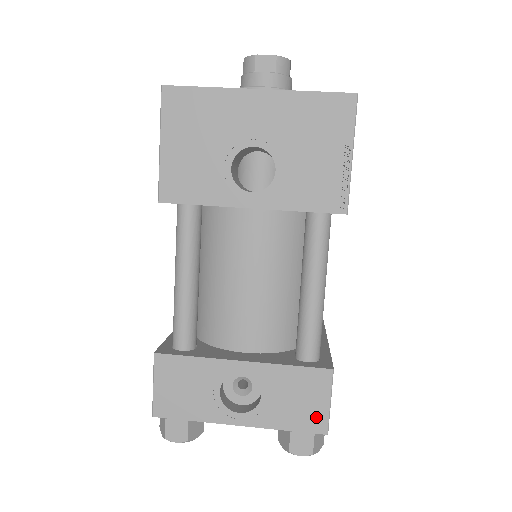
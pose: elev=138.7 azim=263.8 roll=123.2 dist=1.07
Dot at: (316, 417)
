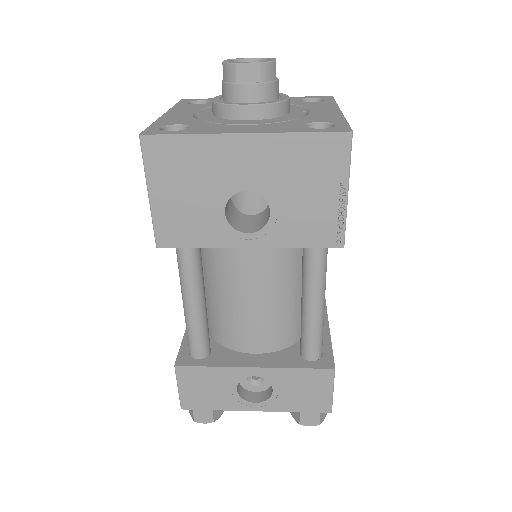
Dot at: (321, 402)
